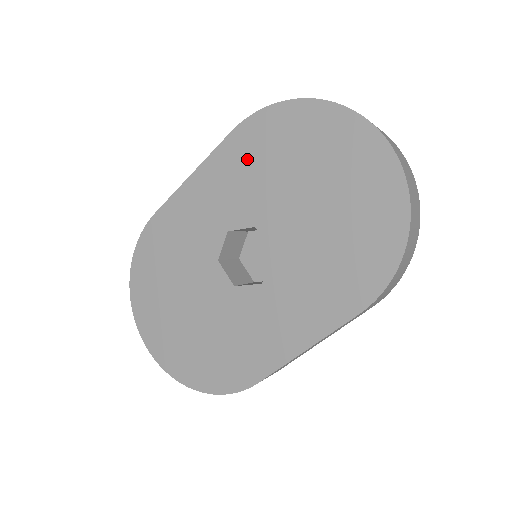
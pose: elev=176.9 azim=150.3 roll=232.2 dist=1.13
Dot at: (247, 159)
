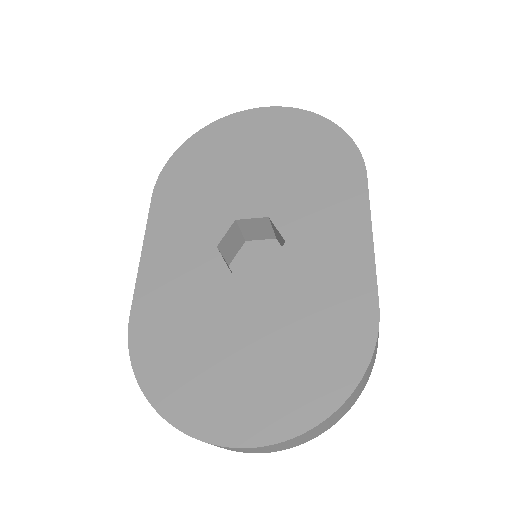
Dot at: (182, 196)
